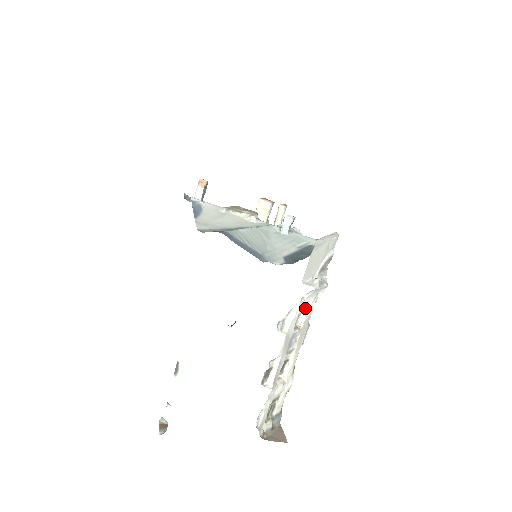
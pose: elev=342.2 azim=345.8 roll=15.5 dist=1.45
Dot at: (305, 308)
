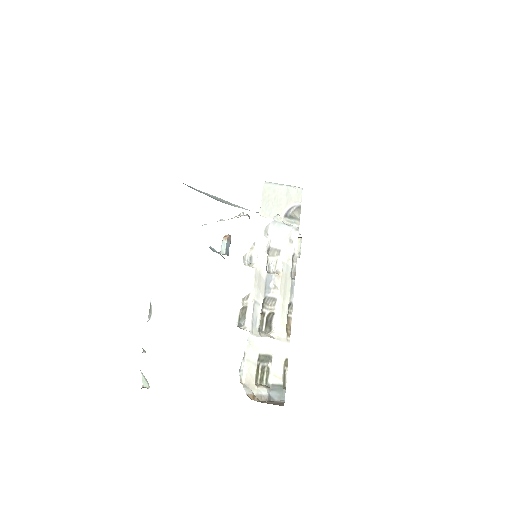
Dot at: (280, 255)
